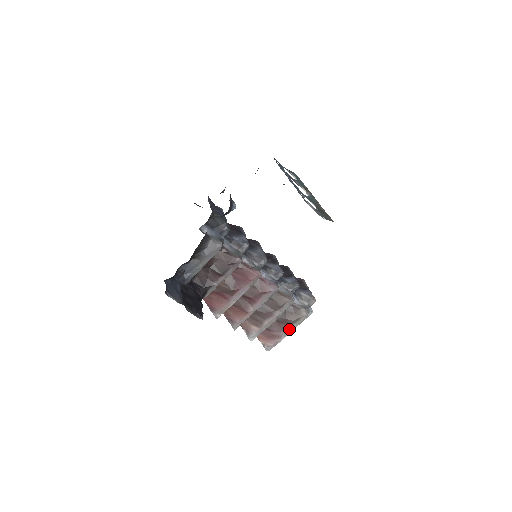
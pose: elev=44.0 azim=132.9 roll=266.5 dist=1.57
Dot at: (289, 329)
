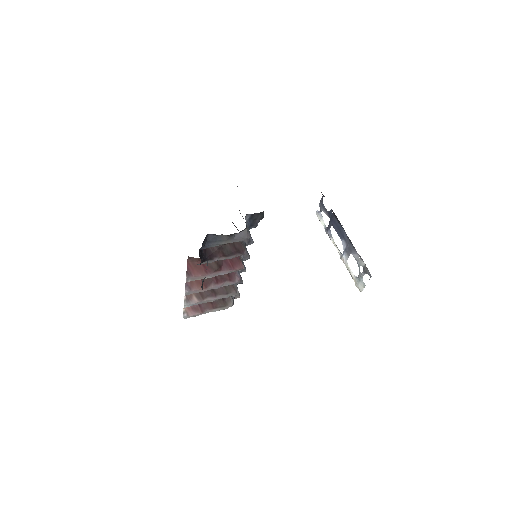
Dot at: (212, 310)
